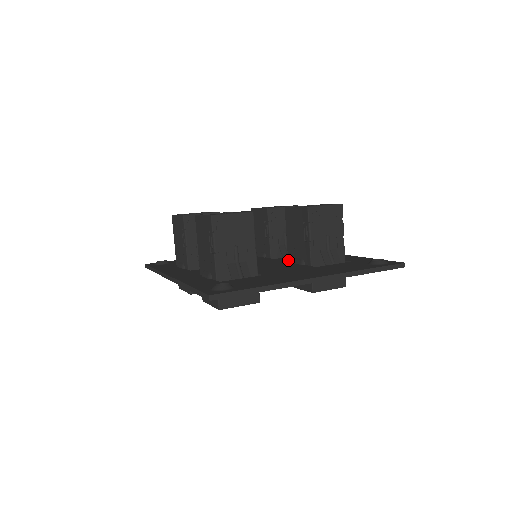
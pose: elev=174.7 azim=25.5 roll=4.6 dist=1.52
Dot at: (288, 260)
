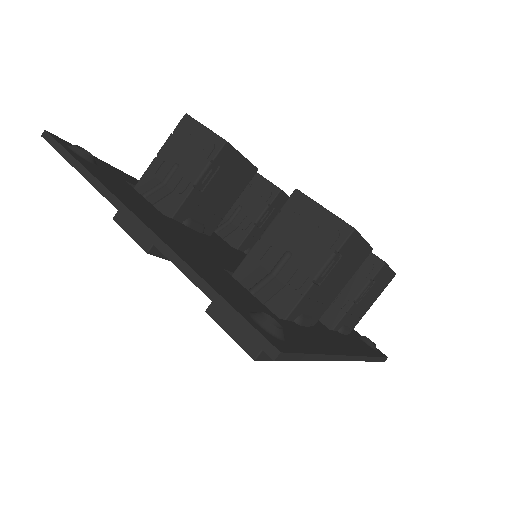
Dot at: occluded
